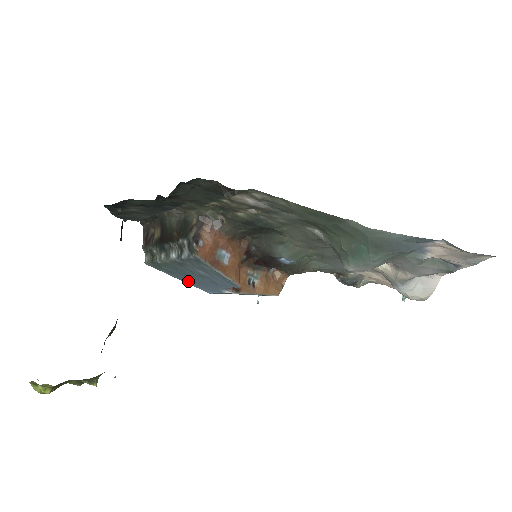
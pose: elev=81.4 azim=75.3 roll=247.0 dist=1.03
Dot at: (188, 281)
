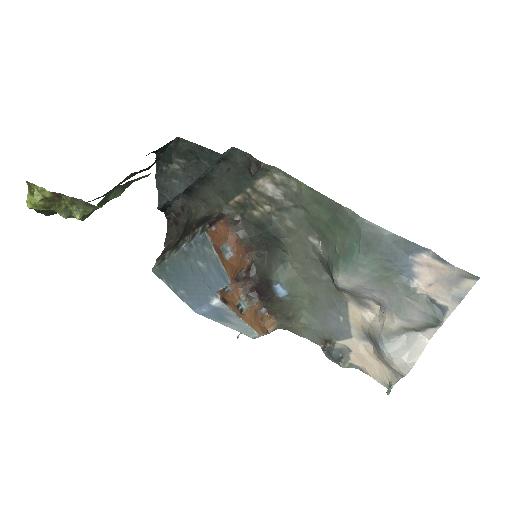
Dot at: (182, 292)
